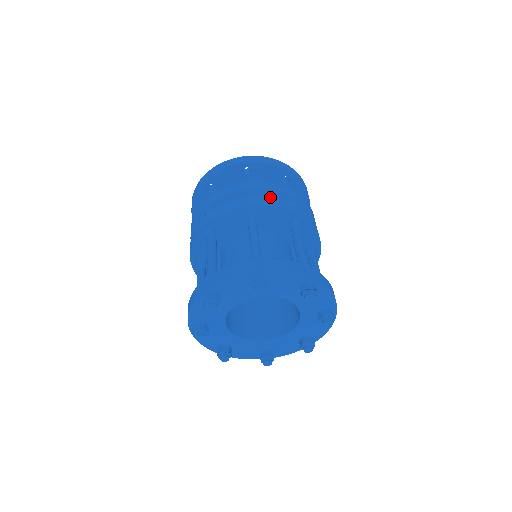
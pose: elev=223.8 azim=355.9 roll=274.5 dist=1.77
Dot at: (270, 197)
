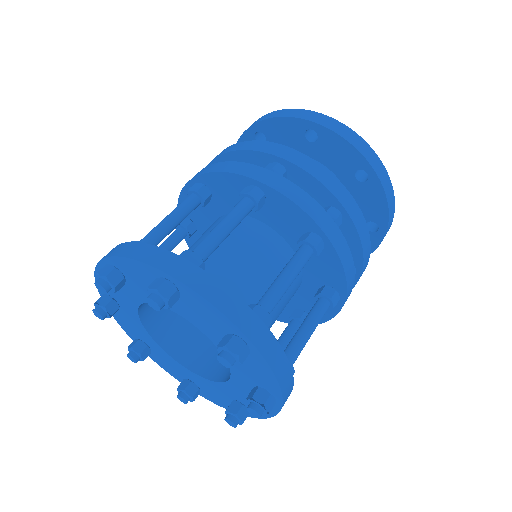
Dot at: (348, 239)
